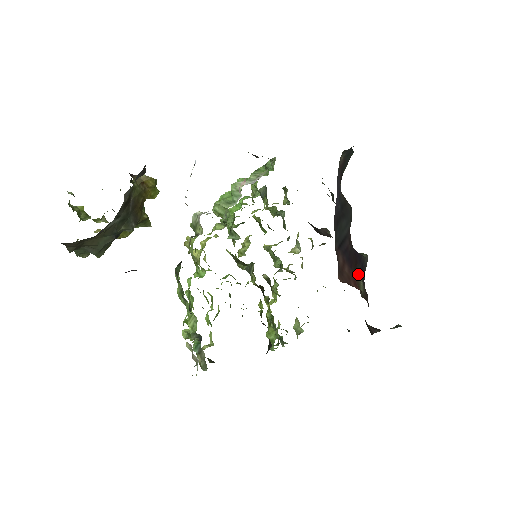
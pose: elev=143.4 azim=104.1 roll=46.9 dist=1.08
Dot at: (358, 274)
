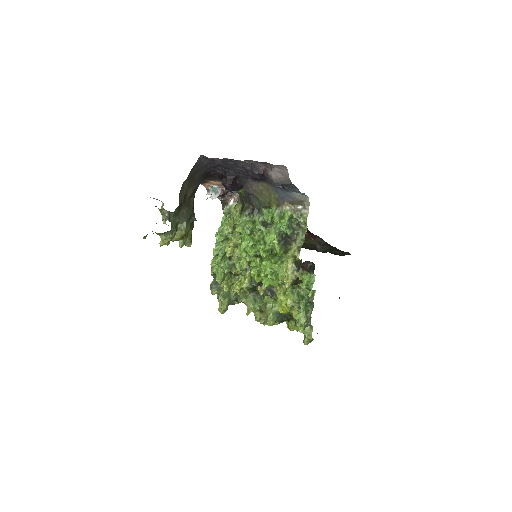
Dot at: occluded
